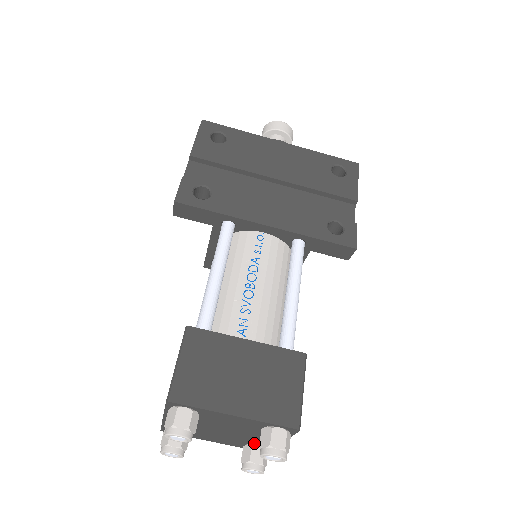
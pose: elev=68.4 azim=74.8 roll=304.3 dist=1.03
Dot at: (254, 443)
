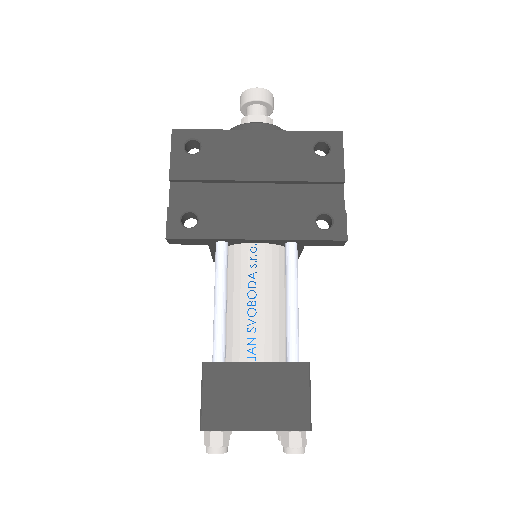
Dot at: occluded
